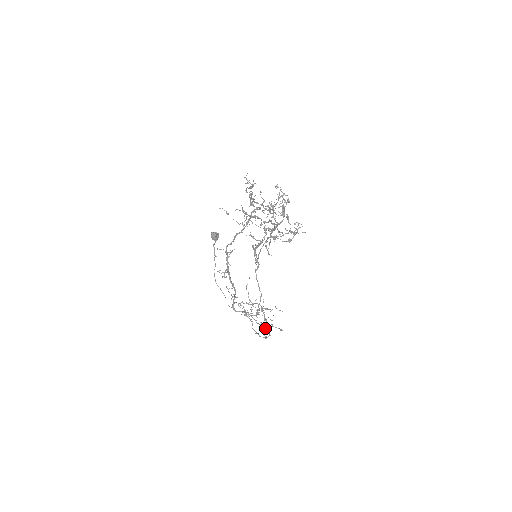
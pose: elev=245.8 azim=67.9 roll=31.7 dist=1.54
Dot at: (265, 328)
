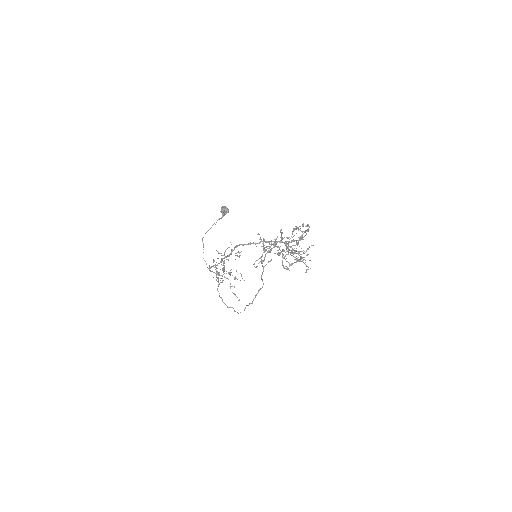
Dot at: occluded
